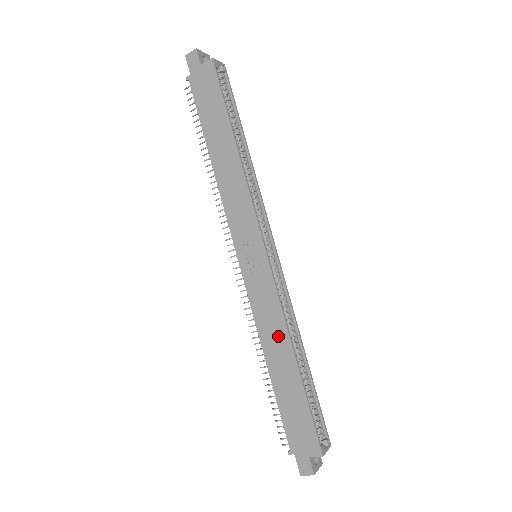
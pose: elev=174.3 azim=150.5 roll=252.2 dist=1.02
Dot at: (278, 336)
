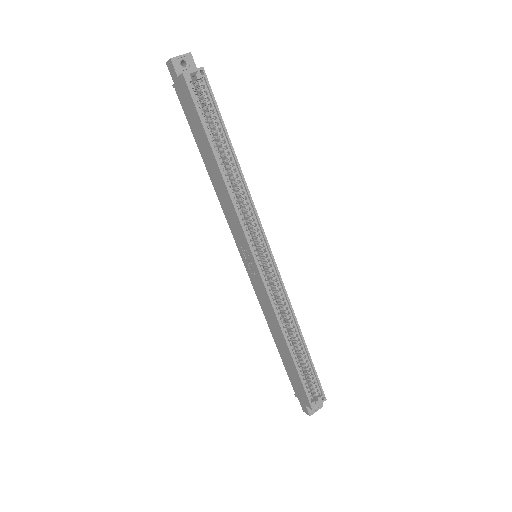
Dot at: (275, 324)
